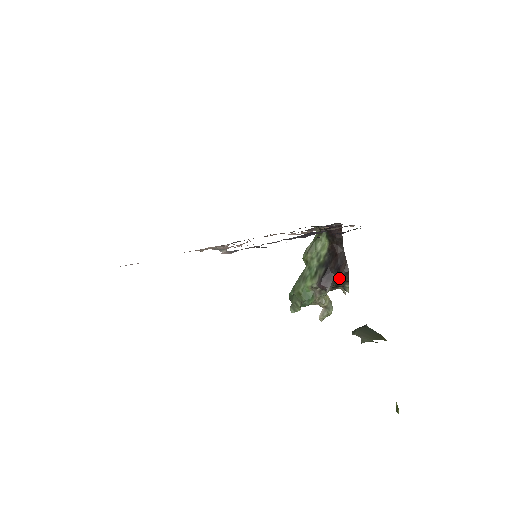
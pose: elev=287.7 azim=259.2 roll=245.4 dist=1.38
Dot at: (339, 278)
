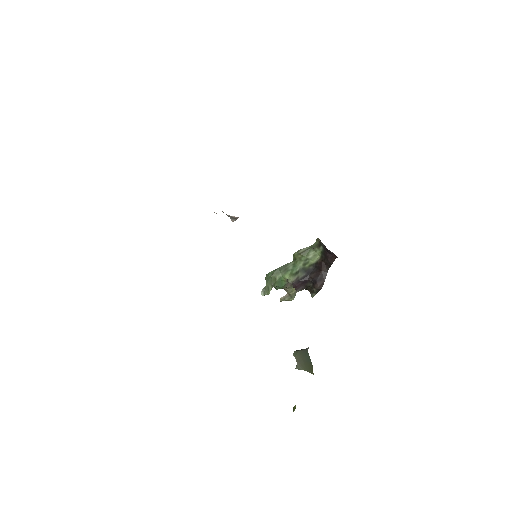
Dot at: (312, 287)
